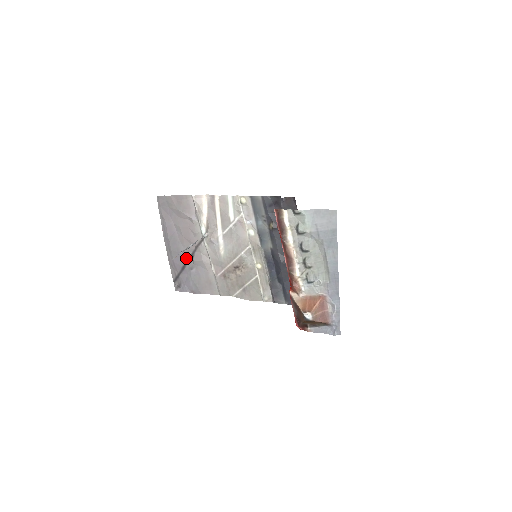
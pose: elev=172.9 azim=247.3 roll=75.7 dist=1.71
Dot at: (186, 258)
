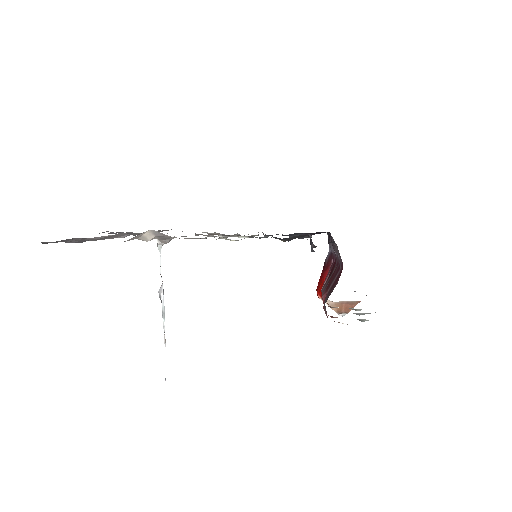
Dot at: occluded
